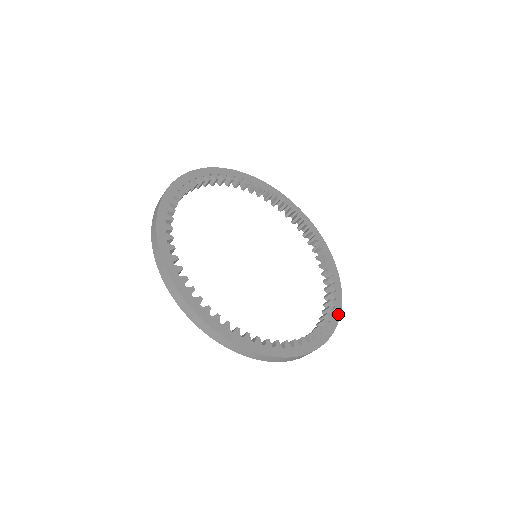
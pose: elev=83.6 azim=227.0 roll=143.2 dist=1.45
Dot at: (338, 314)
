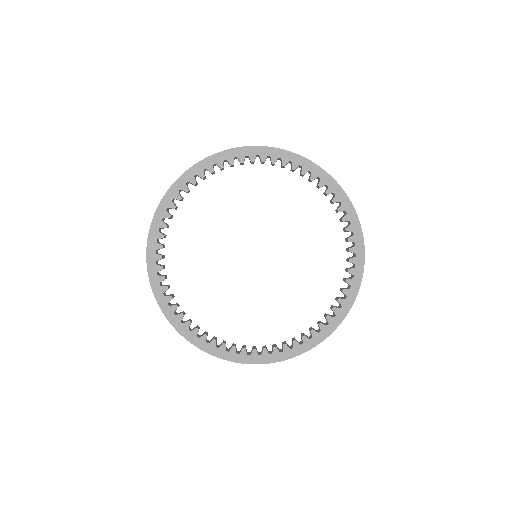
Dot at: (328, 333)
